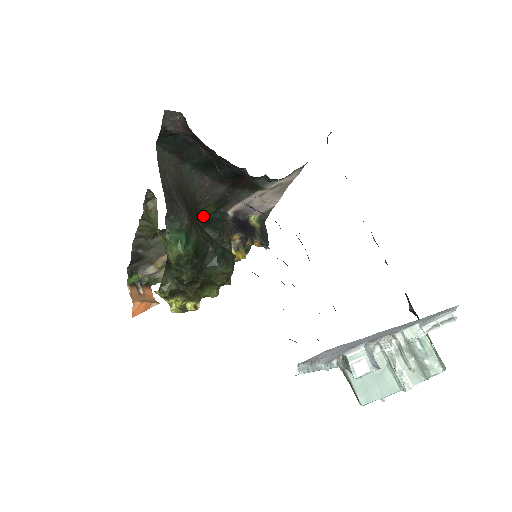
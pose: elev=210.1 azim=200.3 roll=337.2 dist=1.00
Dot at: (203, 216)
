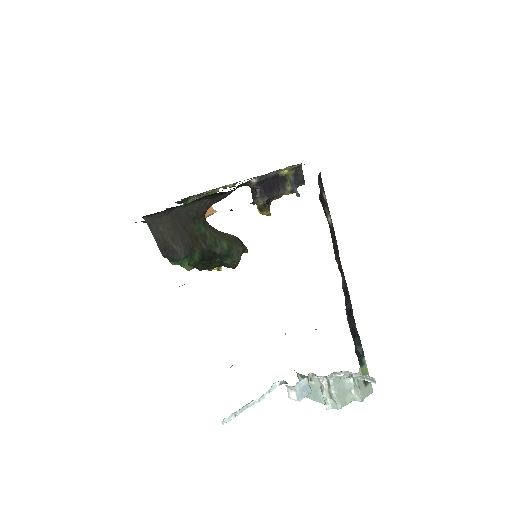
Dot at: occluded
